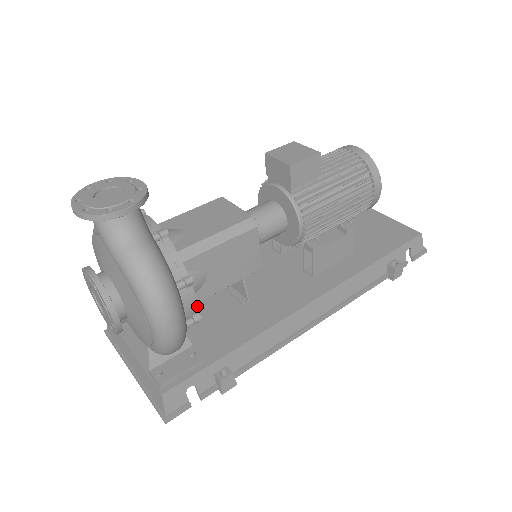
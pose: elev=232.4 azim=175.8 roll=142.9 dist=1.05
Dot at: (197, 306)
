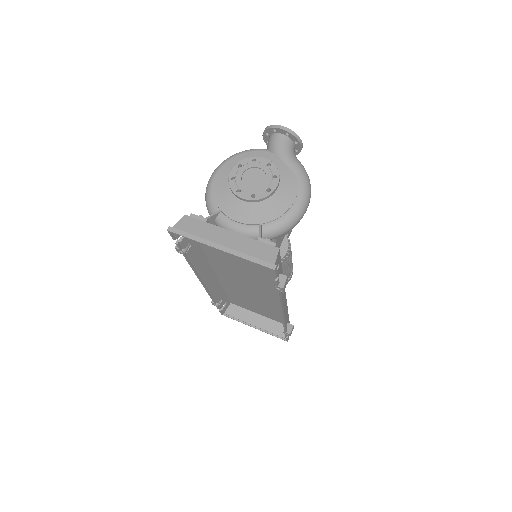
Dot at: occluded
